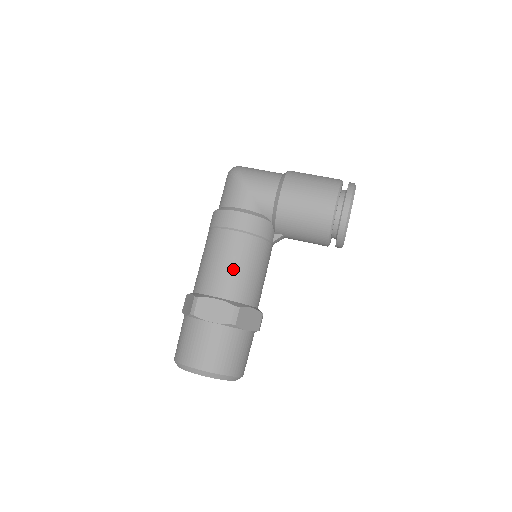
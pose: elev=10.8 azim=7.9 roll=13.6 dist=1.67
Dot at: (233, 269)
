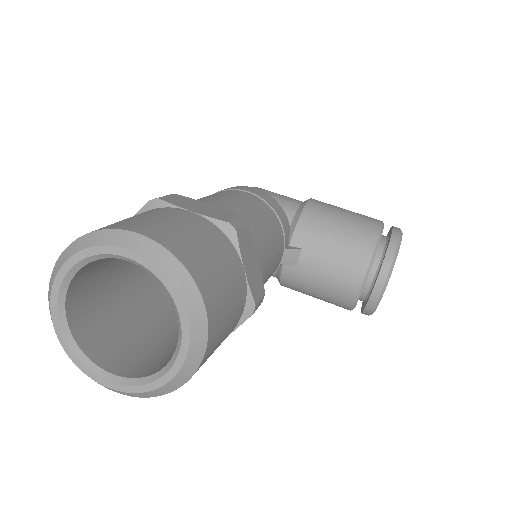
Dot at: (240, 205)
